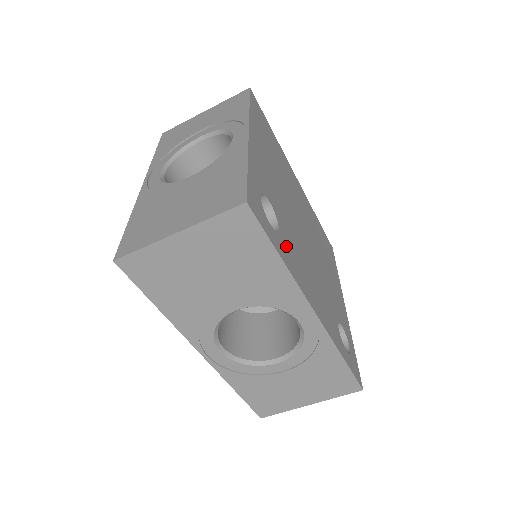
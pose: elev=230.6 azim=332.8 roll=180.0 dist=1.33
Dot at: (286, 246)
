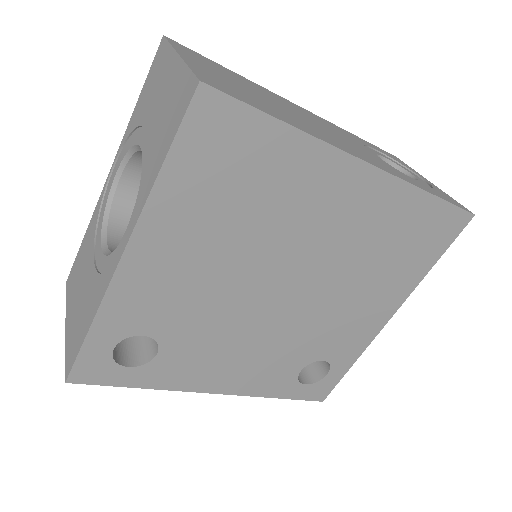
Dot at: (169, 364)
